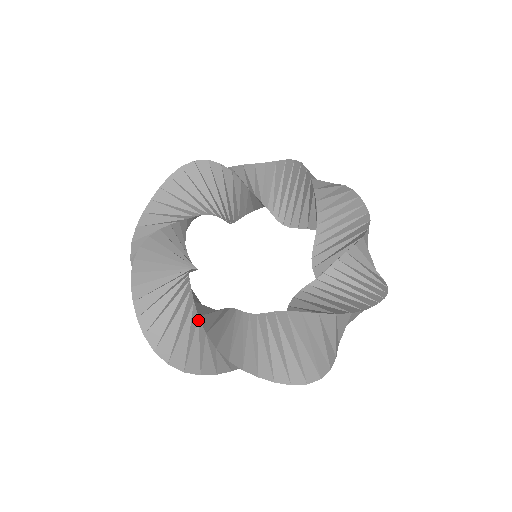
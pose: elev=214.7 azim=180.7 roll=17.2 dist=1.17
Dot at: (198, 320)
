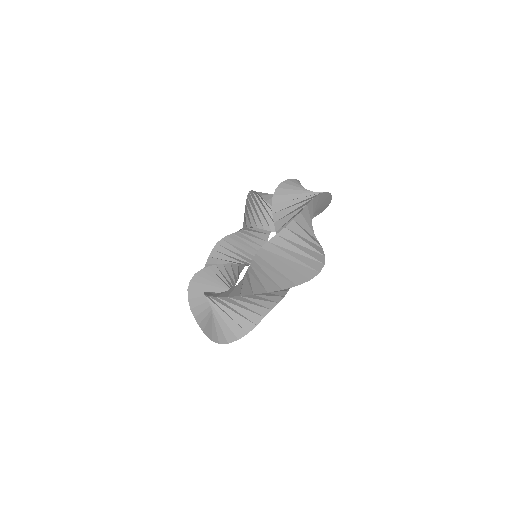
Dot at: (189, 292)
